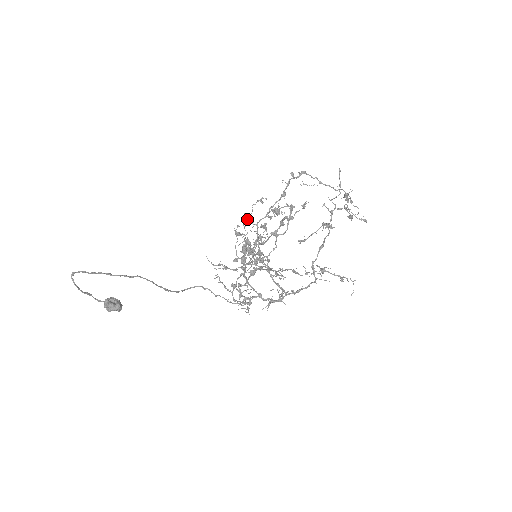
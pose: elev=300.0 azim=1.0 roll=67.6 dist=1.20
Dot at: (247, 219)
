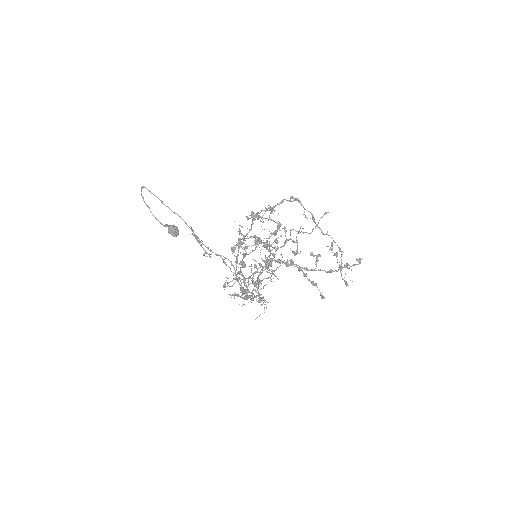
Dot at: occluded
